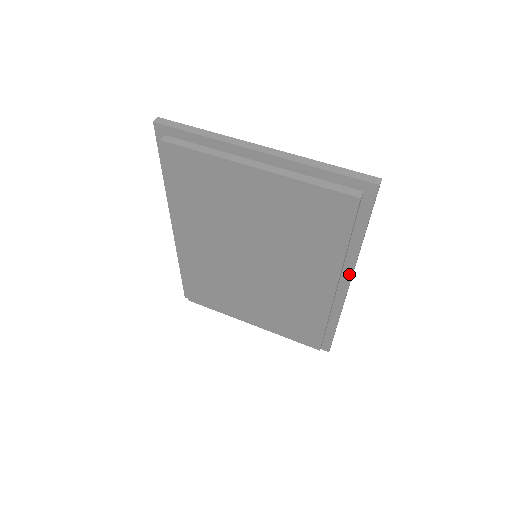
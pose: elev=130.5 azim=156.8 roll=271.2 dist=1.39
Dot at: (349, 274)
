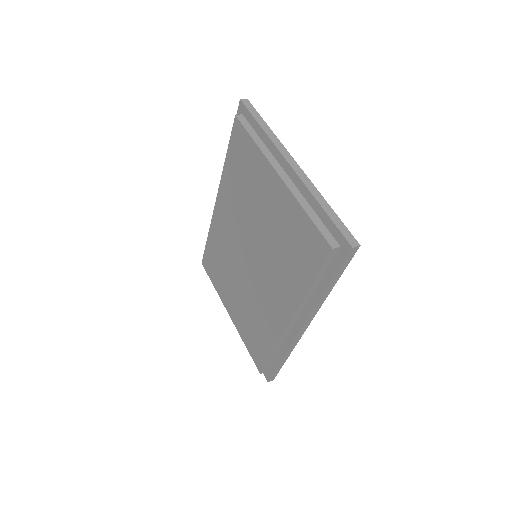
Dot at: (306, 317)
